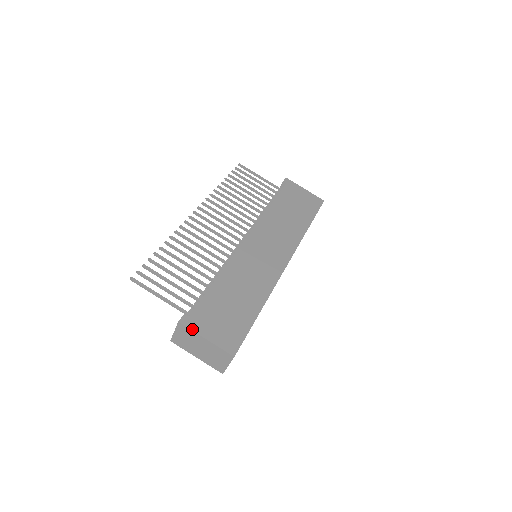
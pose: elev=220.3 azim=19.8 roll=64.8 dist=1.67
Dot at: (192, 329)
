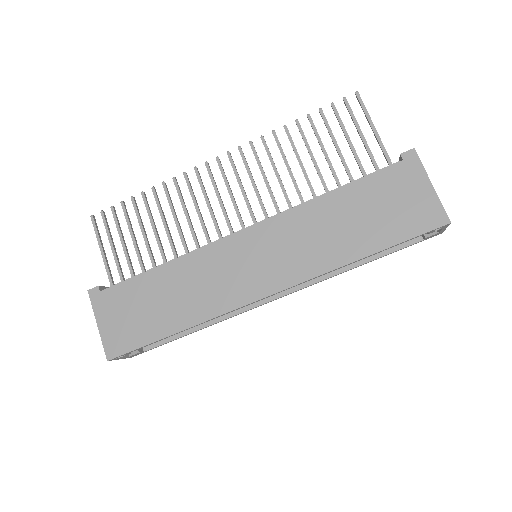
Dot at: (93, 306)
